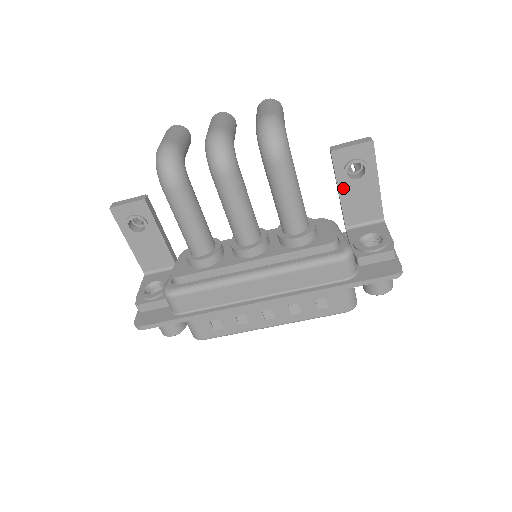
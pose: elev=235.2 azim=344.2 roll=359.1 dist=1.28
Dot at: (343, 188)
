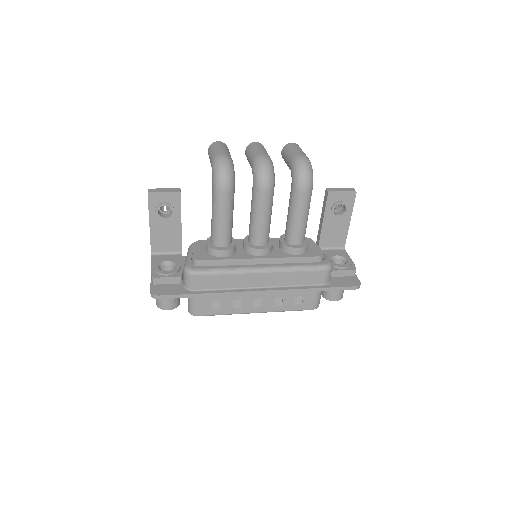
Dot at: (327, 219)
